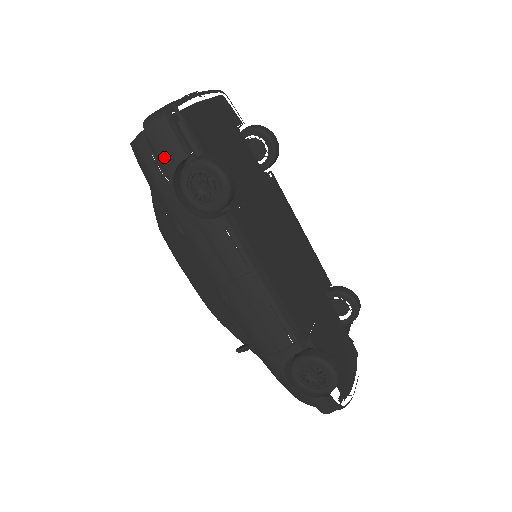
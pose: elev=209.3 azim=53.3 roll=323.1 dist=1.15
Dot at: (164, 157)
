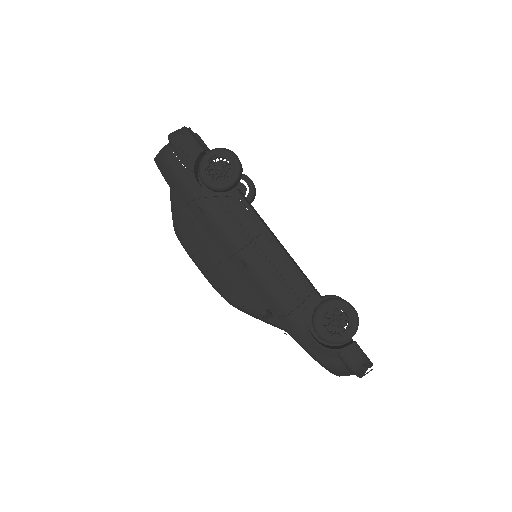
Dot at: (186, 153)
